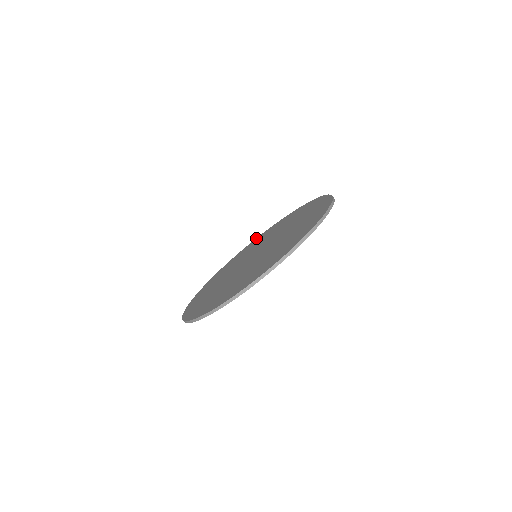
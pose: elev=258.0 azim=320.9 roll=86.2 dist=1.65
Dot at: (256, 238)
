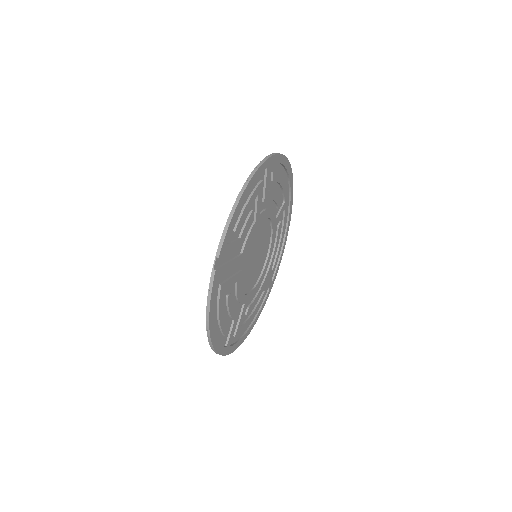
Dot at: occluded
